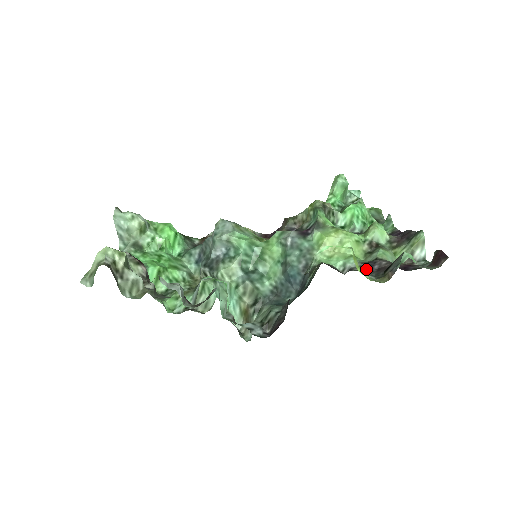
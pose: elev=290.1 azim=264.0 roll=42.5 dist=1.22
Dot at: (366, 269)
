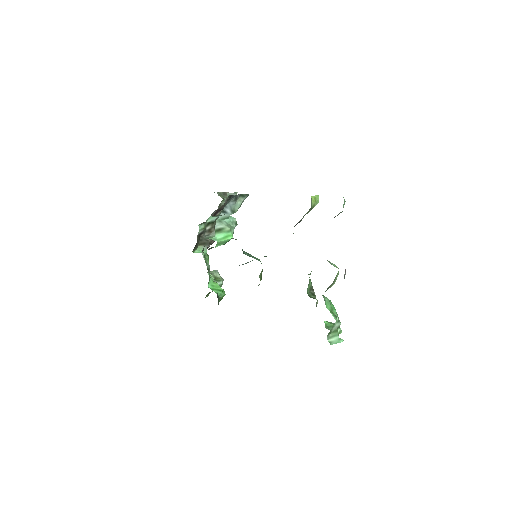
Dot at: occluded
